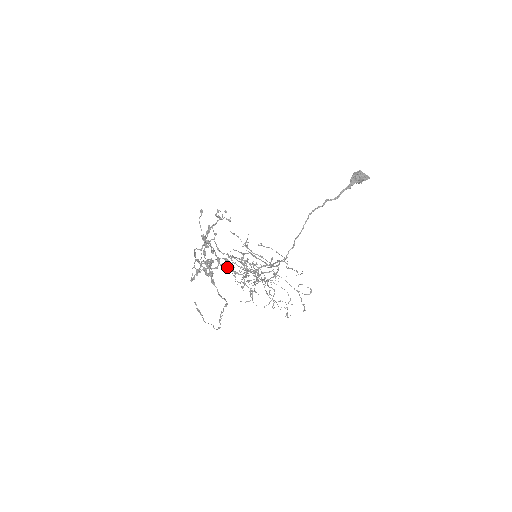
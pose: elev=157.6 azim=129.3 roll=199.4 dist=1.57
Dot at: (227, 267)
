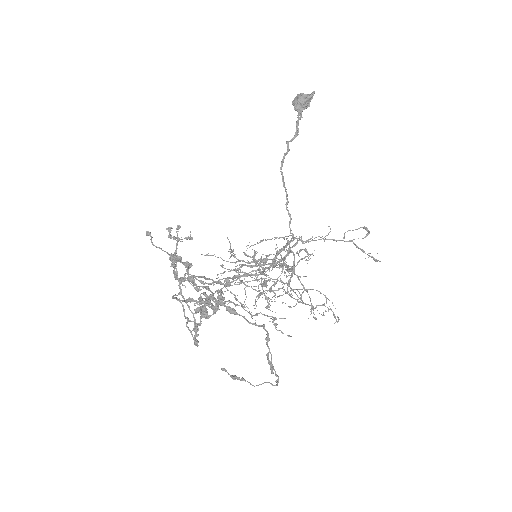
Dot at: (236, 275)
